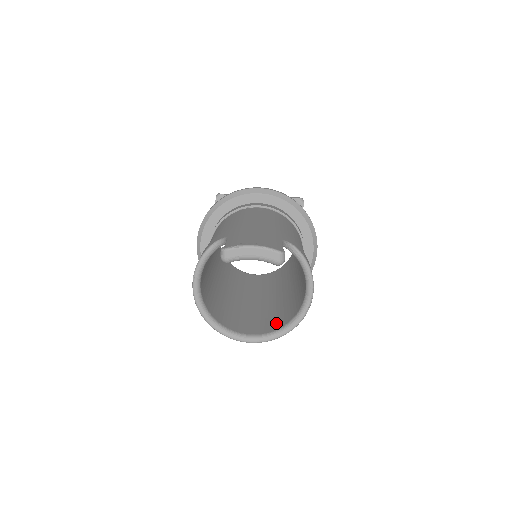
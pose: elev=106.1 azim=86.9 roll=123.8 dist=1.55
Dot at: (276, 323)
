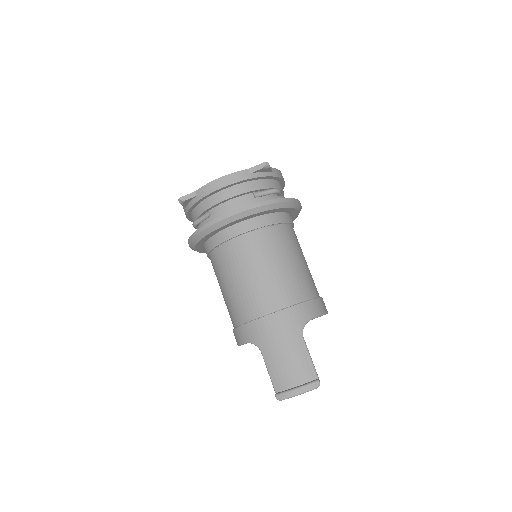
Dot at: occluded
